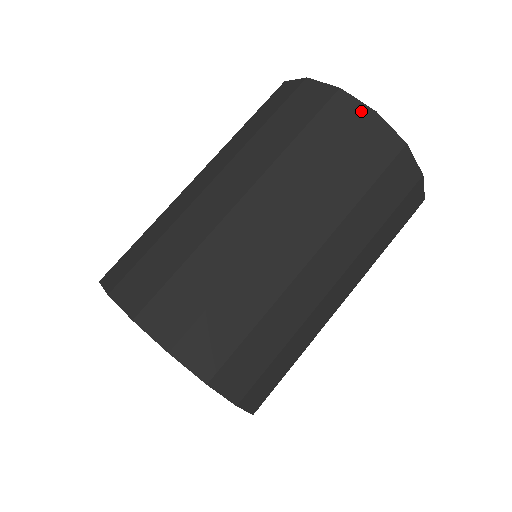
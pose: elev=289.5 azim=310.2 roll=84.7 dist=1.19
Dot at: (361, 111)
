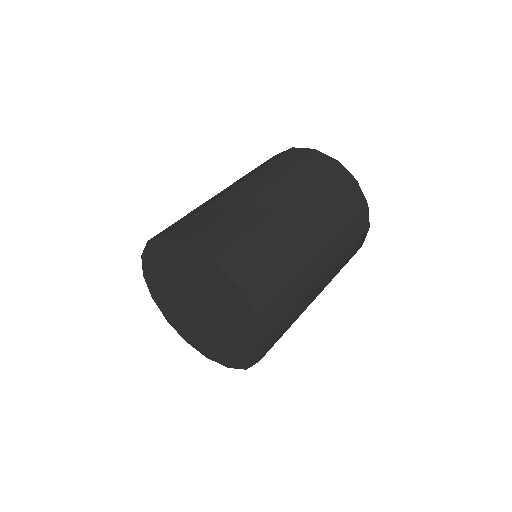
Dot at: (306, 150)
